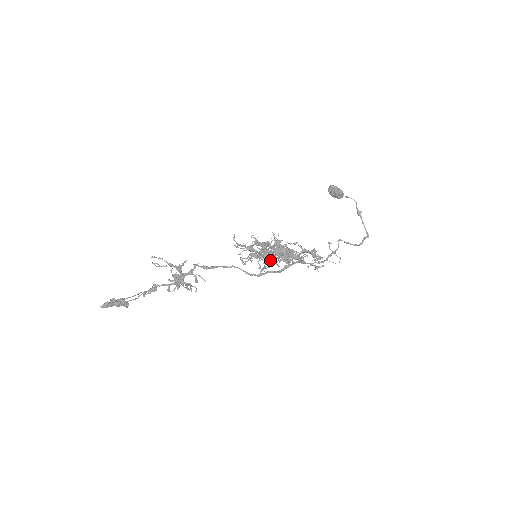
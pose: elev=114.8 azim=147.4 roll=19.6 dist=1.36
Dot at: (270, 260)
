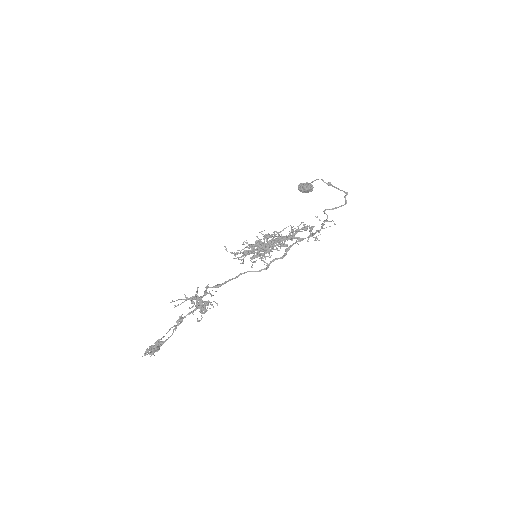
Dot at: (267, 250)
